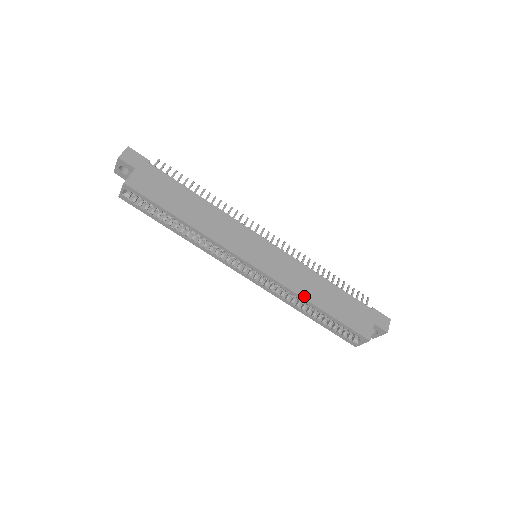
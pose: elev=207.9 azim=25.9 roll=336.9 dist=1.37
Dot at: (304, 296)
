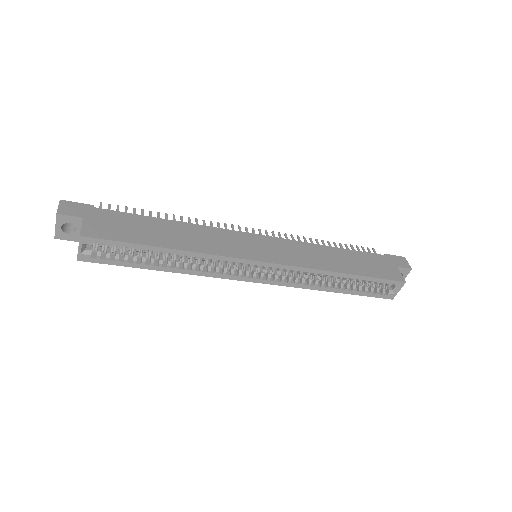
Dot at: (327, 269)
